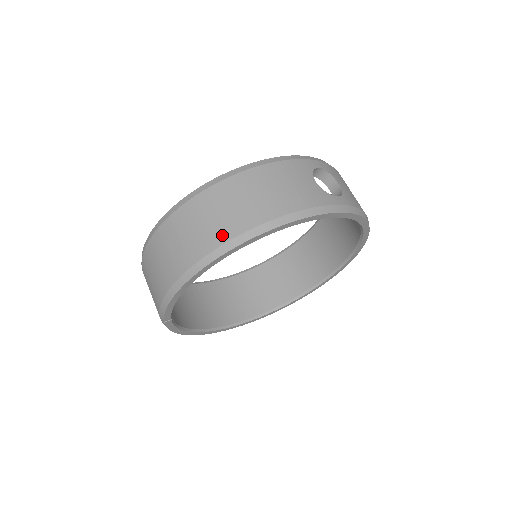
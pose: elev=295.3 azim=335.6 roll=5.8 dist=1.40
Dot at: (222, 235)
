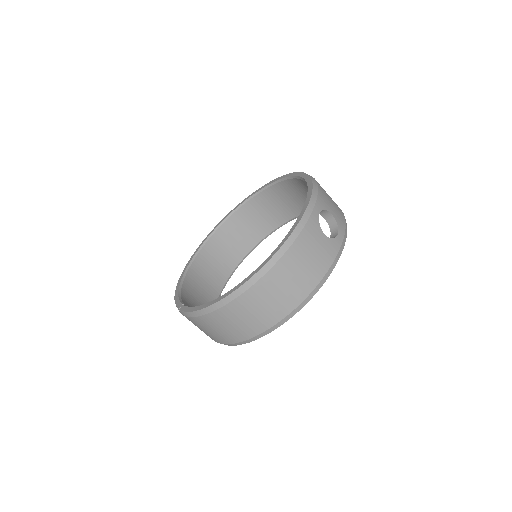
Dot at: (280, 314)
